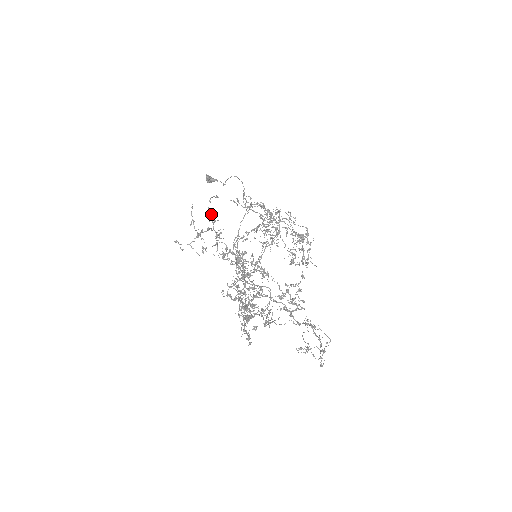
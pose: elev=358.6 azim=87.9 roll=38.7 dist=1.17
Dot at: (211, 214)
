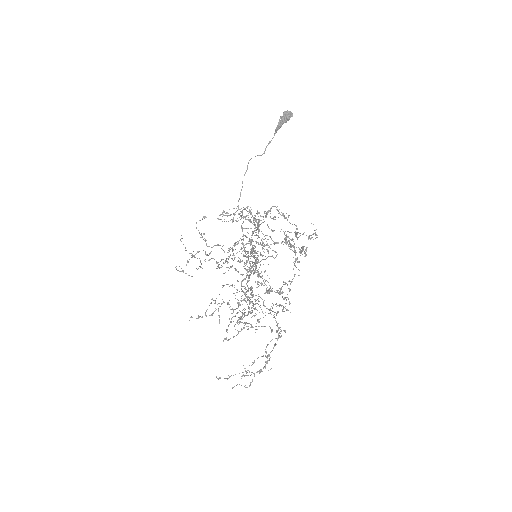
Dot at: (201, 235)
